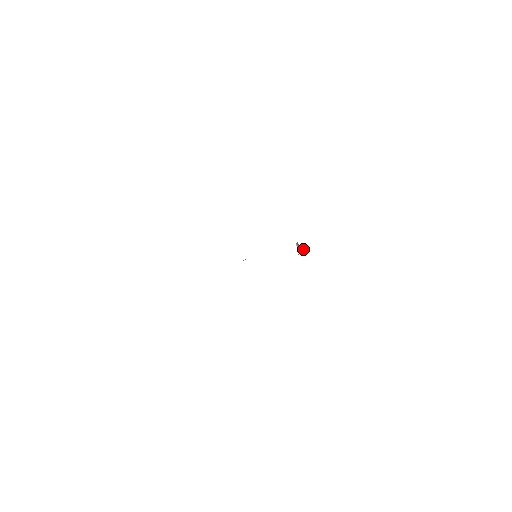
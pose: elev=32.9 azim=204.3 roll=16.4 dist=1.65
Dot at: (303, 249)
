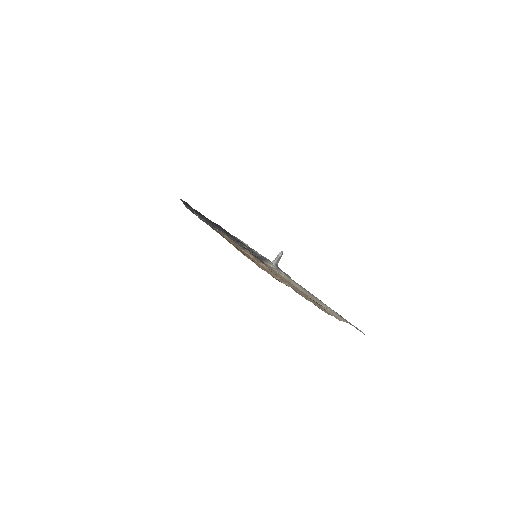
Dot at: occluded
